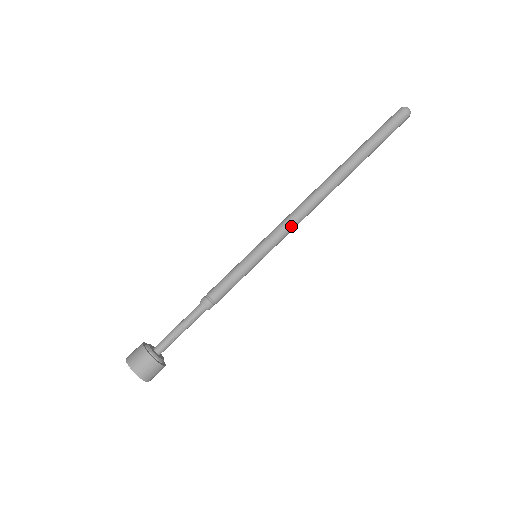
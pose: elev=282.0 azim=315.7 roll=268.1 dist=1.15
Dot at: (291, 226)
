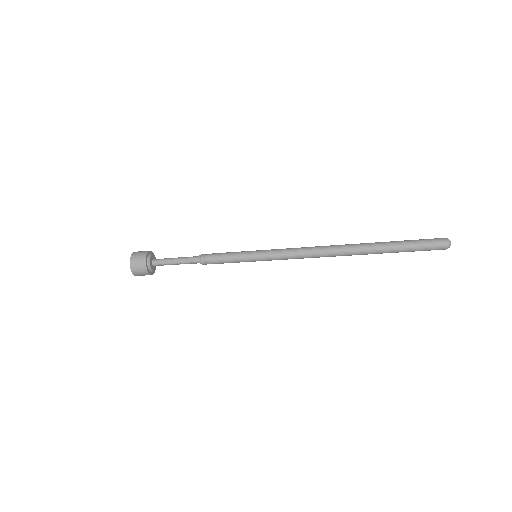
Dot at: (293, 254)
